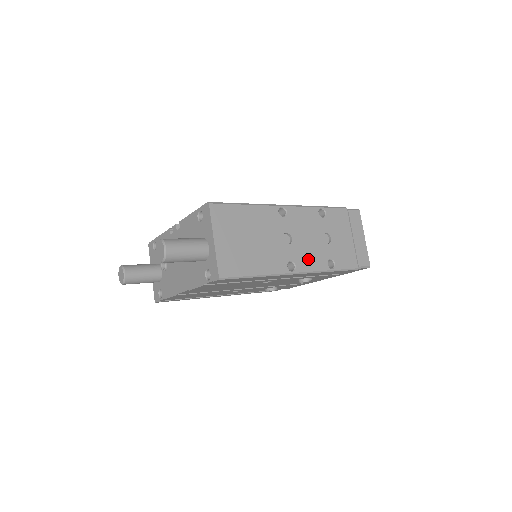
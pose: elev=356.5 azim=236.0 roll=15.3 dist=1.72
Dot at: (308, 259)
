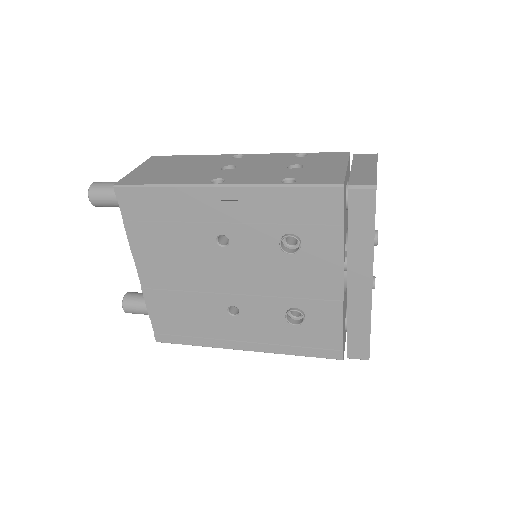
Dot at: (249, 178)
